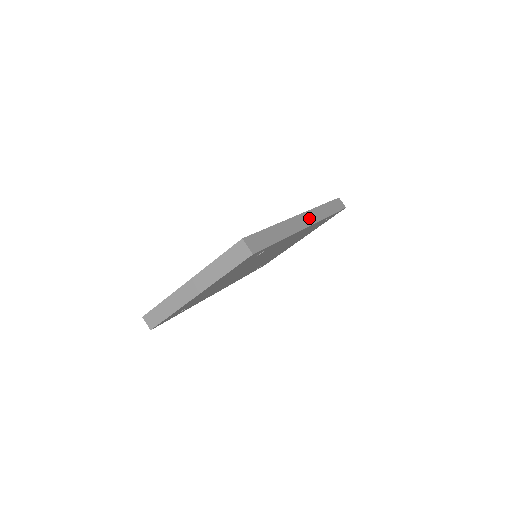
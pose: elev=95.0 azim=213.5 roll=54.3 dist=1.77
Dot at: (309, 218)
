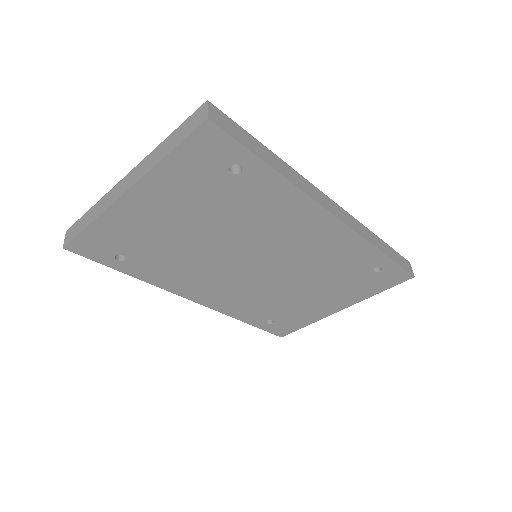
Dot at: (342, 215)
